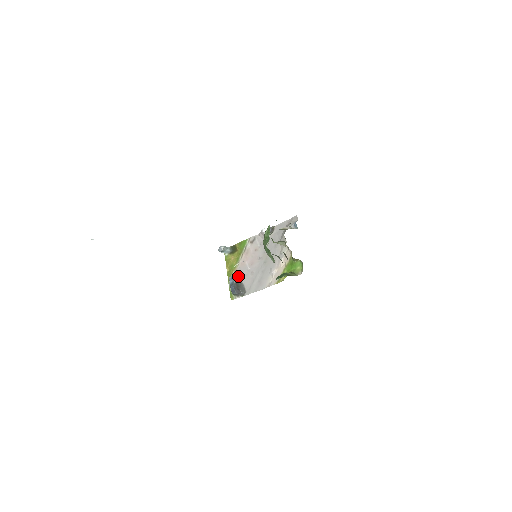
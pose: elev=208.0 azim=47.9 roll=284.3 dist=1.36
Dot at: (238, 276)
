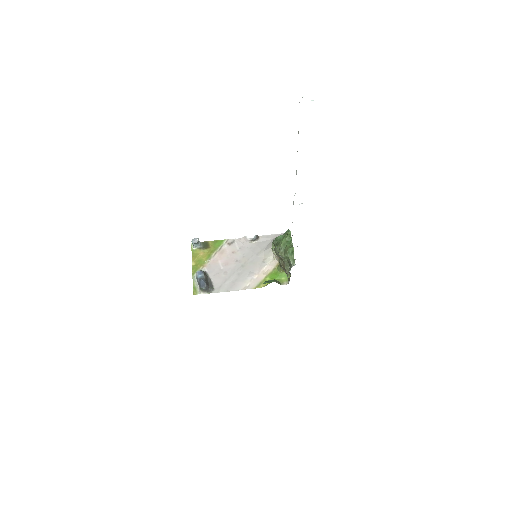
Dot at: (207, 272)
